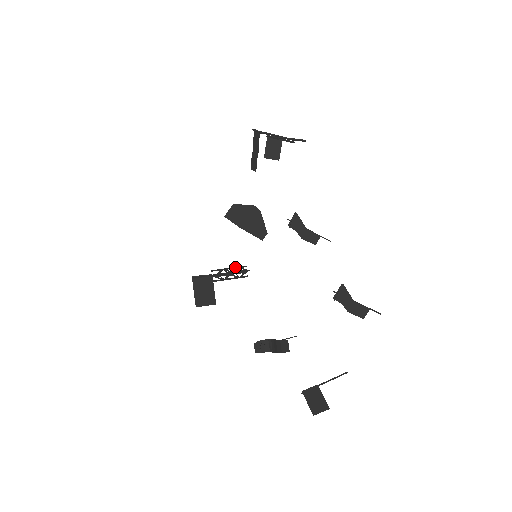
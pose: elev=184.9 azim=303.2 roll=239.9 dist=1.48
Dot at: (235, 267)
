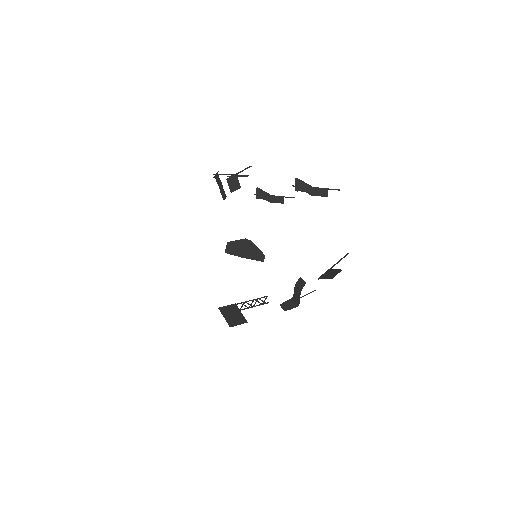
Dot at: occluded
